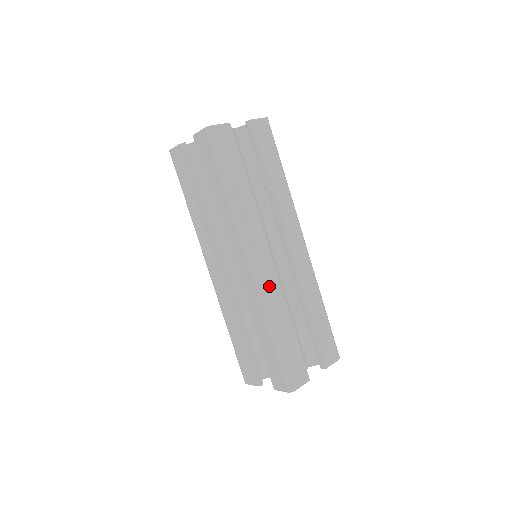
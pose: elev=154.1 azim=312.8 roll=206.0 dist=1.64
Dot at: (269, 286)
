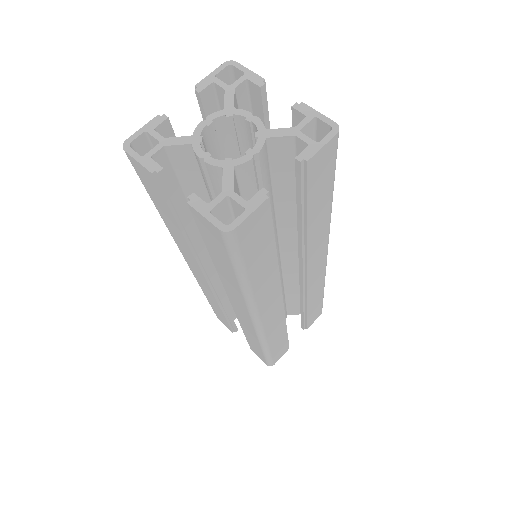
Dot at: (272, 325)
